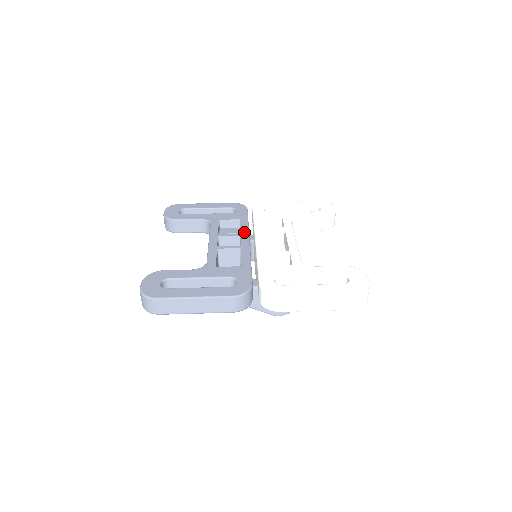
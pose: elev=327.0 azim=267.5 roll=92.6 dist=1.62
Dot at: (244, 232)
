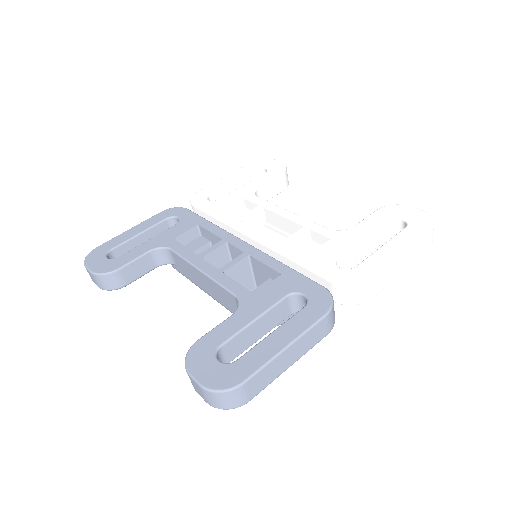
Dot at: (225, 236)
